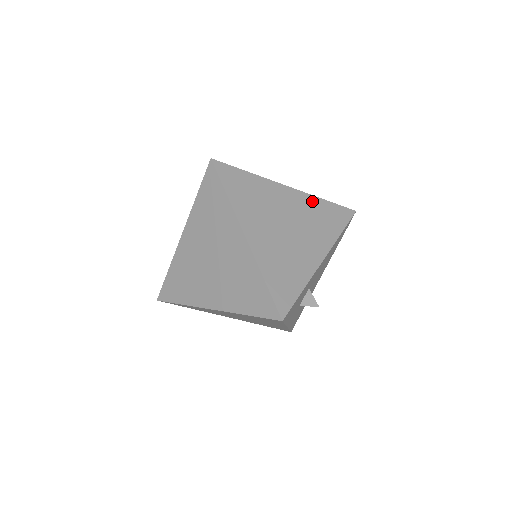
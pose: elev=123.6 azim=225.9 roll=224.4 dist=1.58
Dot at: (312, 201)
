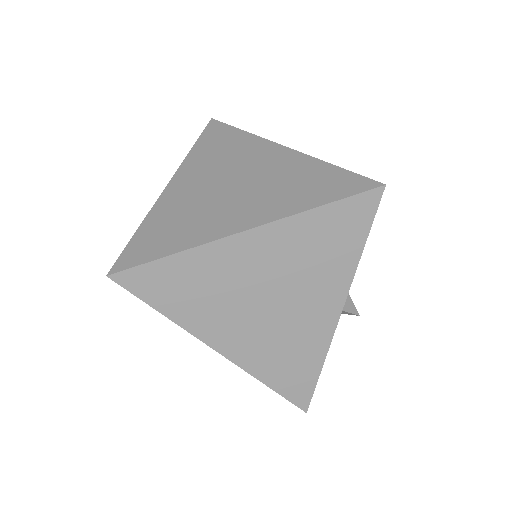
Dot at: (296, 227)
